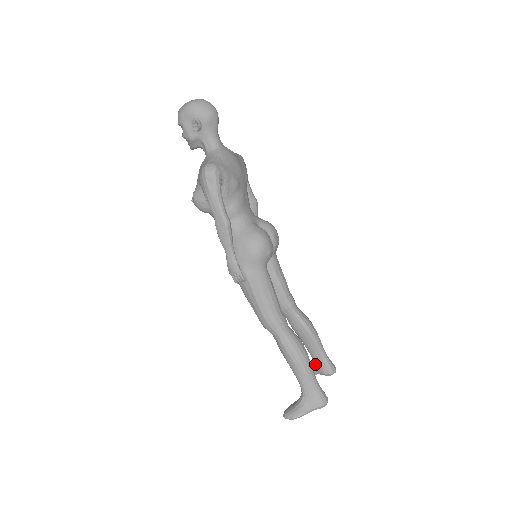
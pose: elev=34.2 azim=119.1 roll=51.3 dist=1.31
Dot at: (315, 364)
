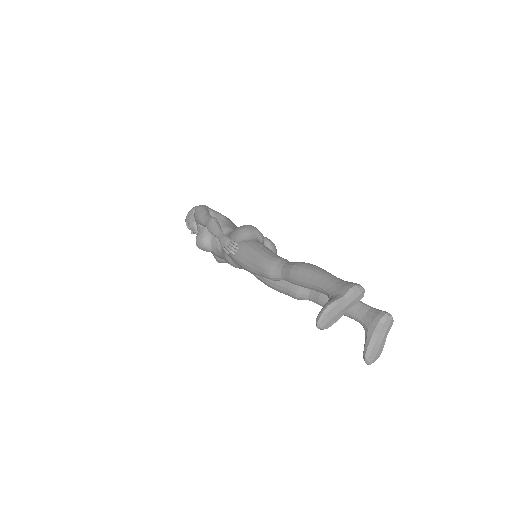
Dot at: (365, 324)
